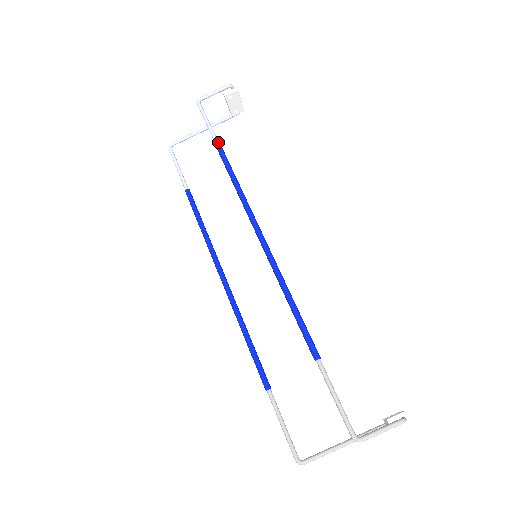
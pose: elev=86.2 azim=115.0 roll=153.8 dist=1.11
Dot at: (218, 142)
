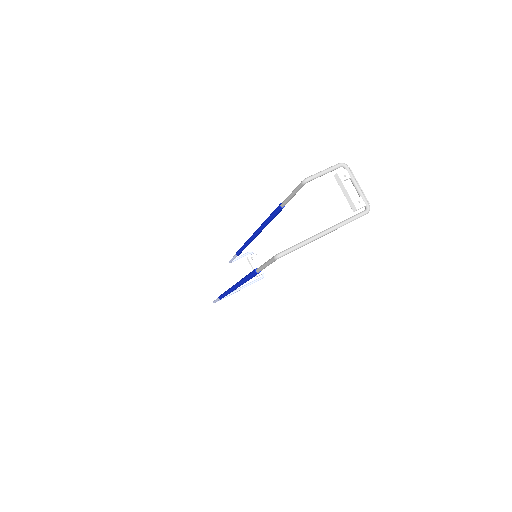
Dot at: occluded
